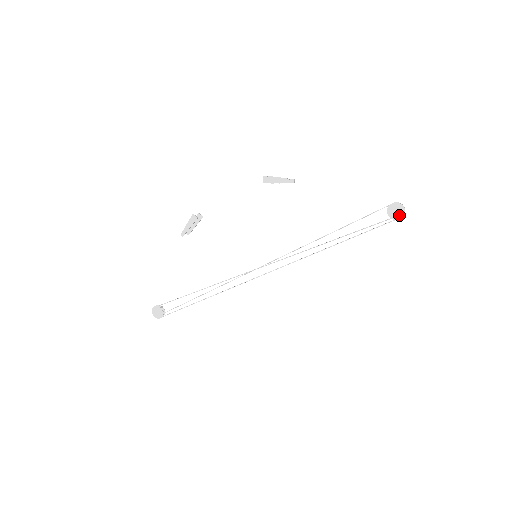
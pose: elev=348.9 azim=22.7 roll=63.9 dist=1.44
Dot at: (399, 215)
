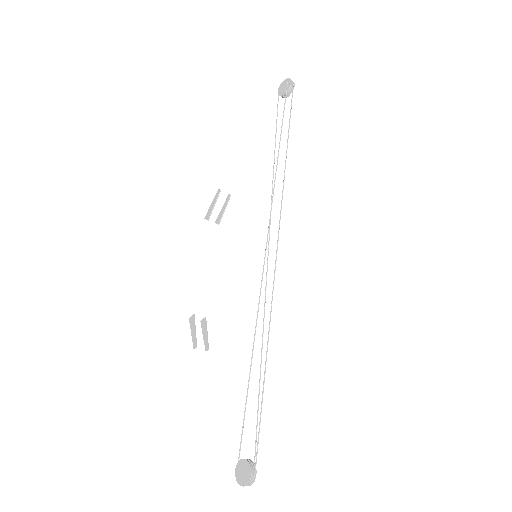
Dot at: (287, 83)
